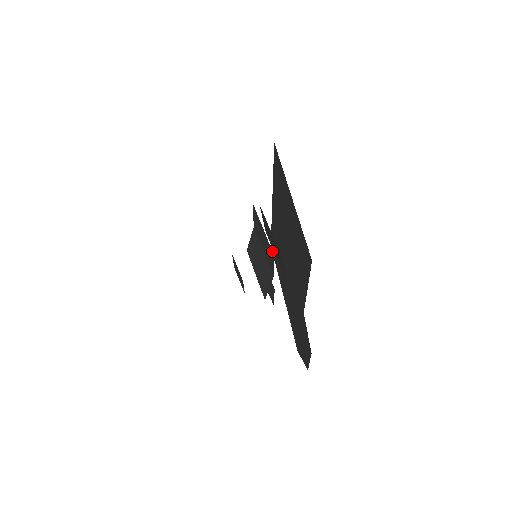
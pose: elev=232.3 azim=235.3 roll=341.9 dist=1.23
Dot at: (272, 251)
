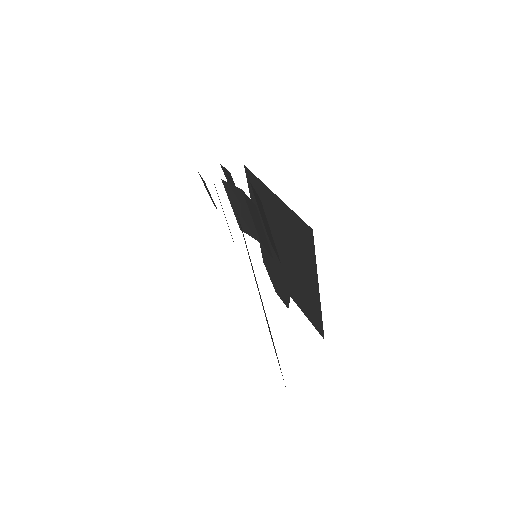
Dot at: (272, 256)
